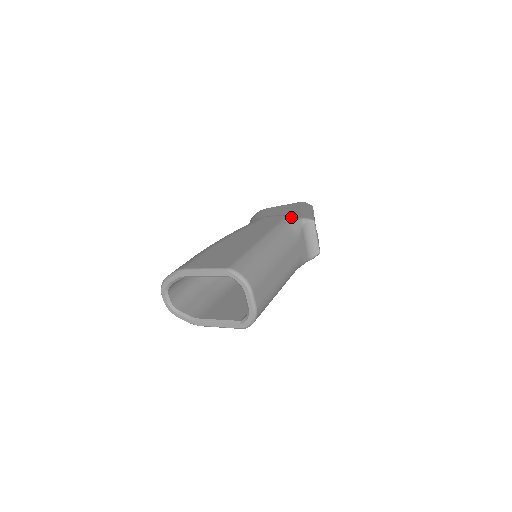
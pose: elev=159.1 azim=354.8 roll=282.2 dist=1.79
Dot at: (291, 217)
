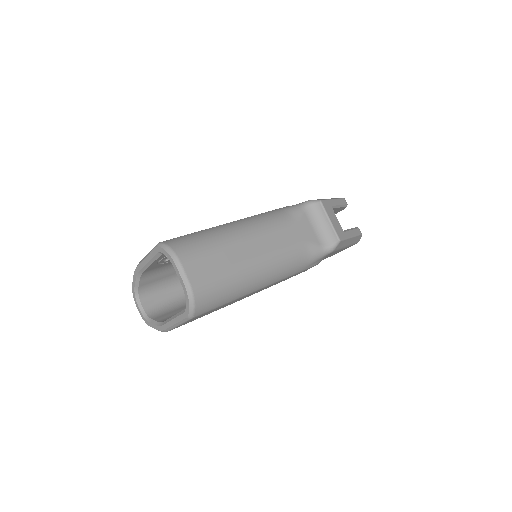
Dot at: occluded
